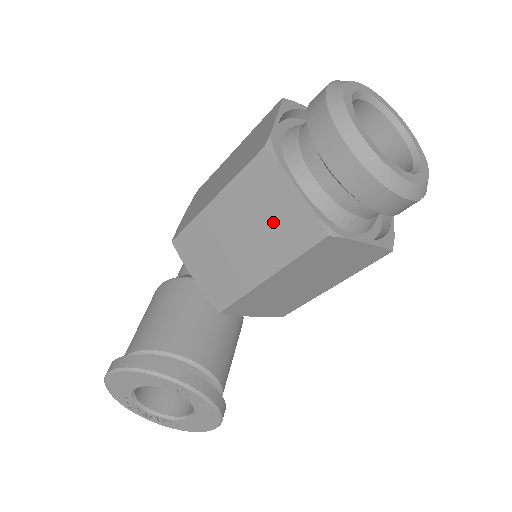
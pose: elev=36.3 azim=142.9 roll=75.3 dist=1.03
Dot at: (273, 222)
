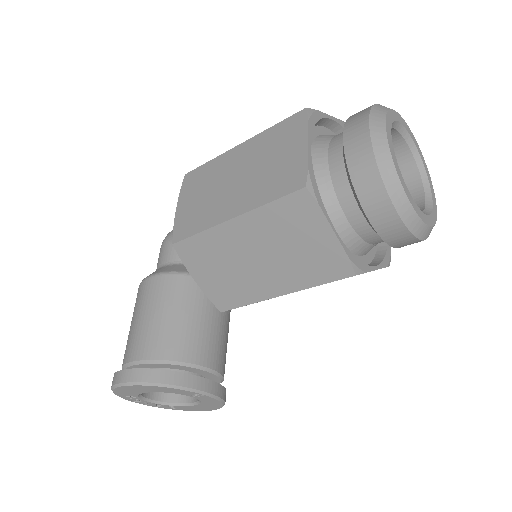
Dot at: (299, 253)
